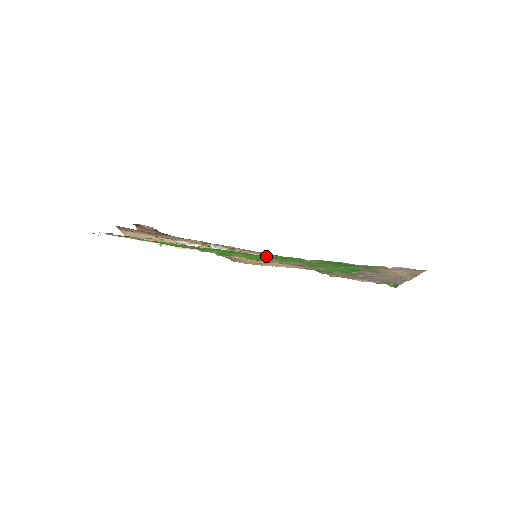
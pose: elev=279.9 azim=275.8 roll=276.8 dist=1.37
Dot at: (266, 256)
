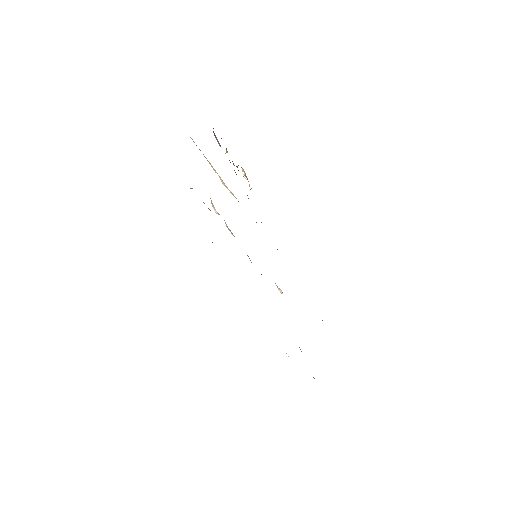
Dot at: occluded
